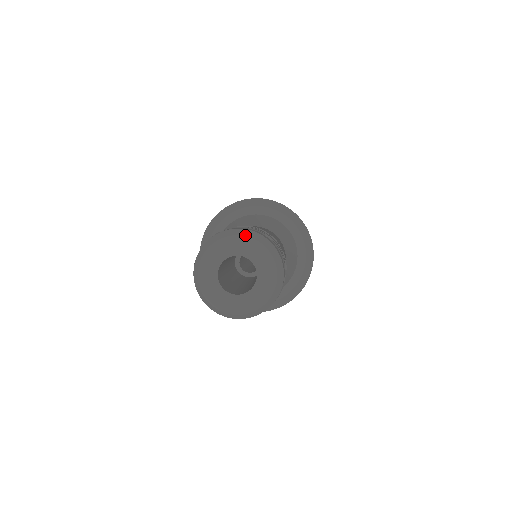
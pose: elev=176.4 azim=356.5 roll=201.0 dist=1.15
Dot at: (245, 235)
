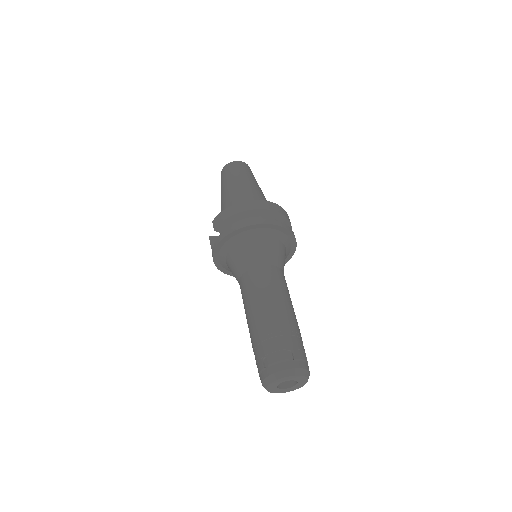
Dot at: (304, 376)
